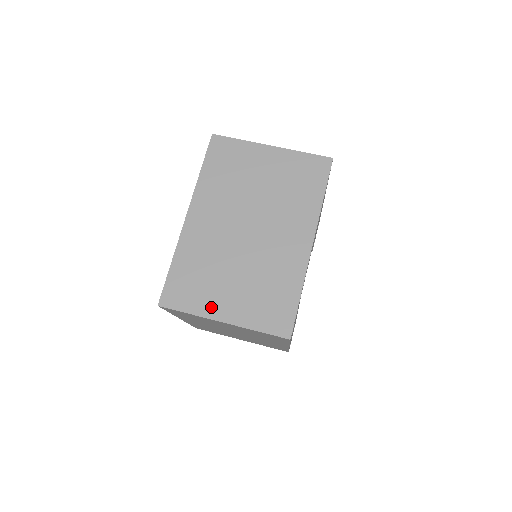
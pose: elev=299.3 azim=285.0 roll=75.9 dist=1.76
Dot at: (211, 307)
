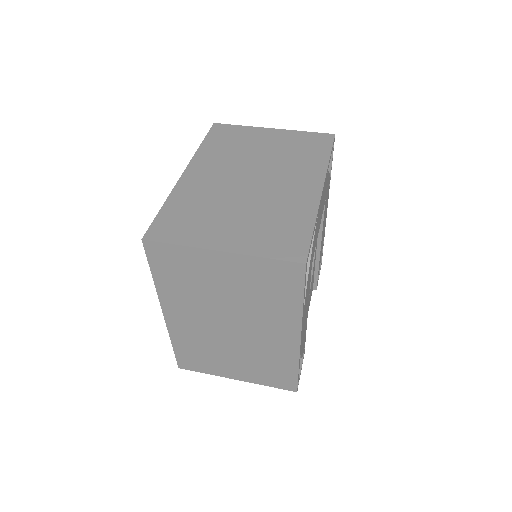
Dot at: (207, 239)
